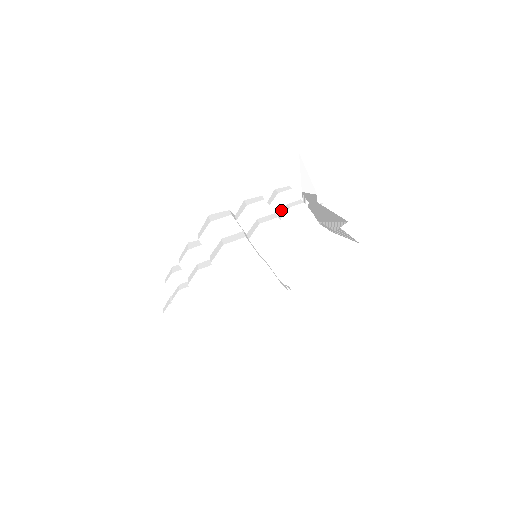
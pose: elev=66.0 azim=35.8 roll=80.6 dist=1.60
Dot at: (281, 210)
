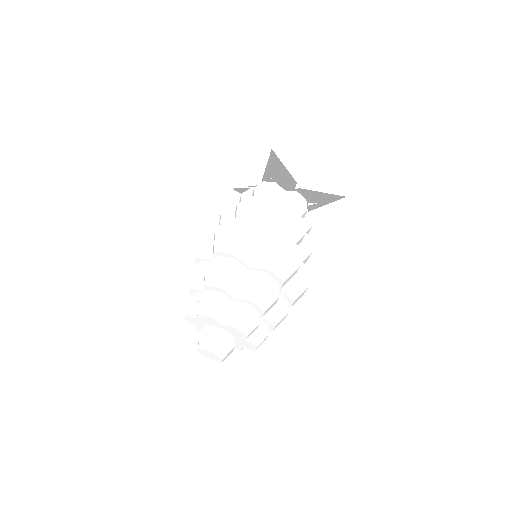
Dot at: (277, 204)
